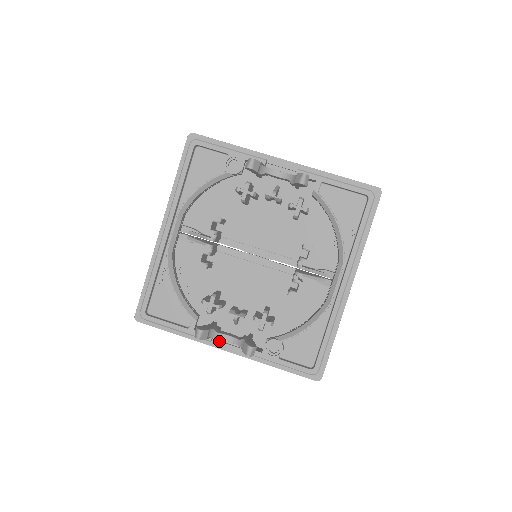
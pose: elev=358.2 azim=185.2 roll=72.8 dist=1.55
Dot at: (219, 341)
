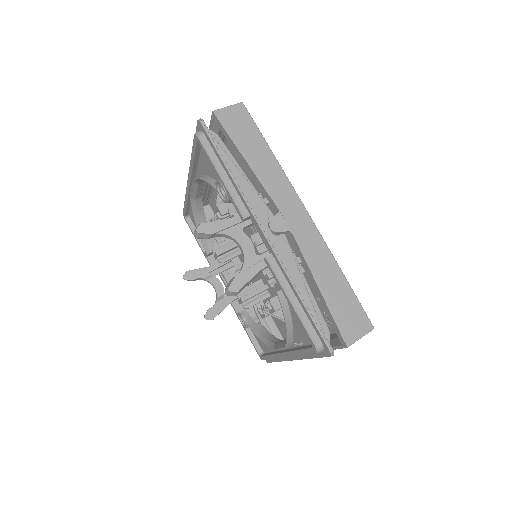
Dot at: (221, 277)
